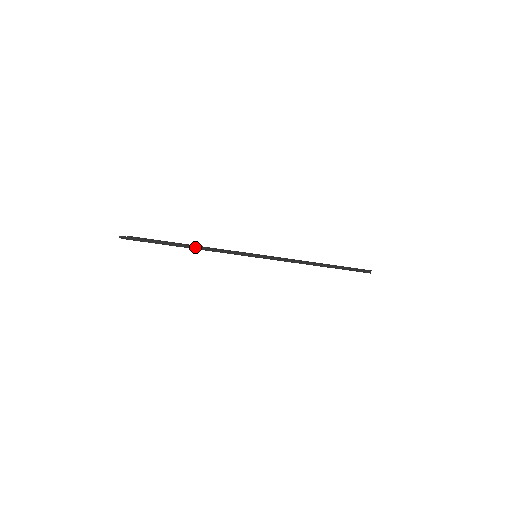
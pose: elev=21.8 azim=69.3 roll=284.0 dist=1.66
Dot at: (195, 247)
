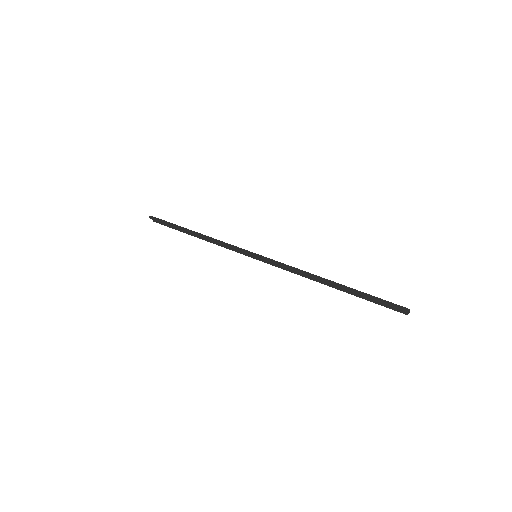
Dot at: (201, 236)
